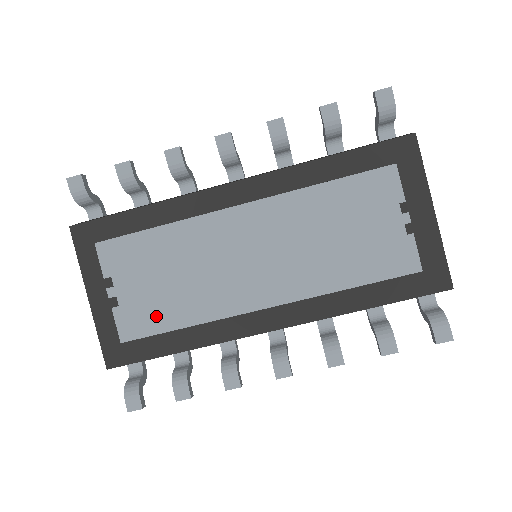
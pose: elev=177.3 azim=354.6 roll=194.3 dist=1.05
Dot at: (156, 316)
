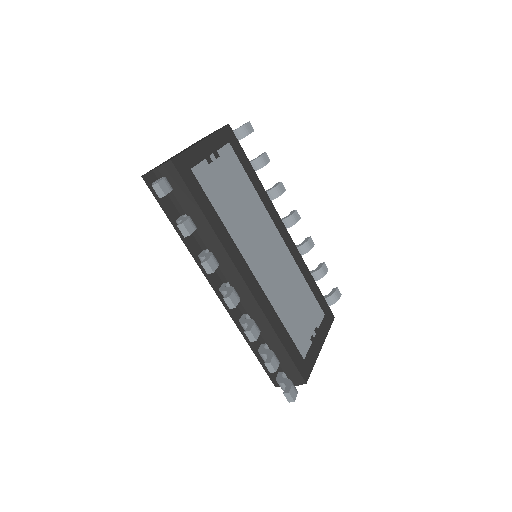
Dot at: (216, 194)
